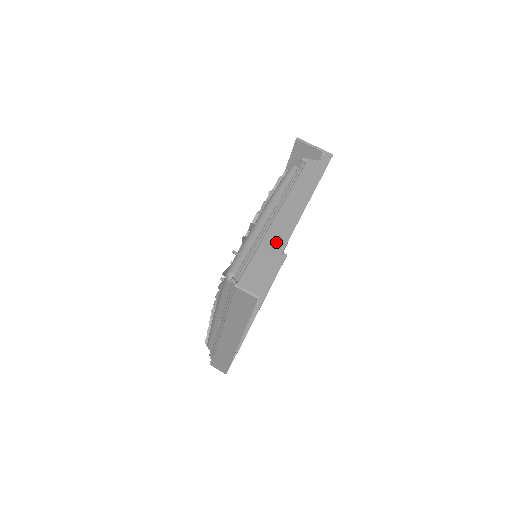
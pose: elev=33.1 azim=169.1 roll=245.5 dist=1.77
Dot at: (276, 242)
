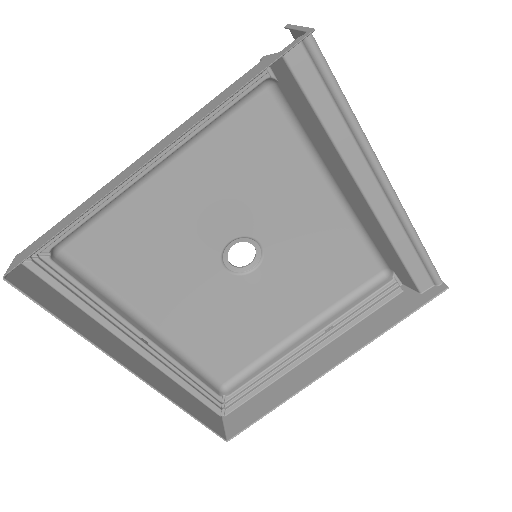
Dot at: (91, 201)
